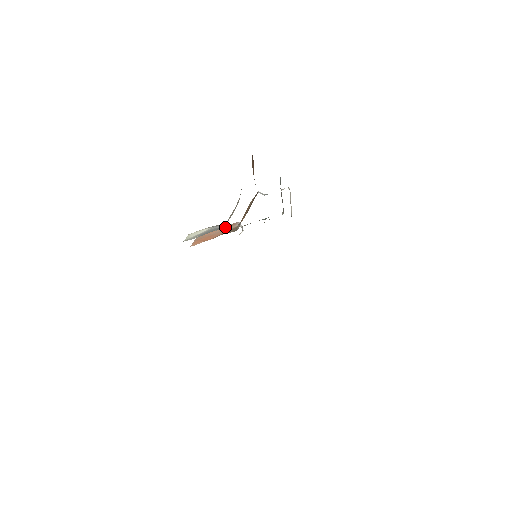
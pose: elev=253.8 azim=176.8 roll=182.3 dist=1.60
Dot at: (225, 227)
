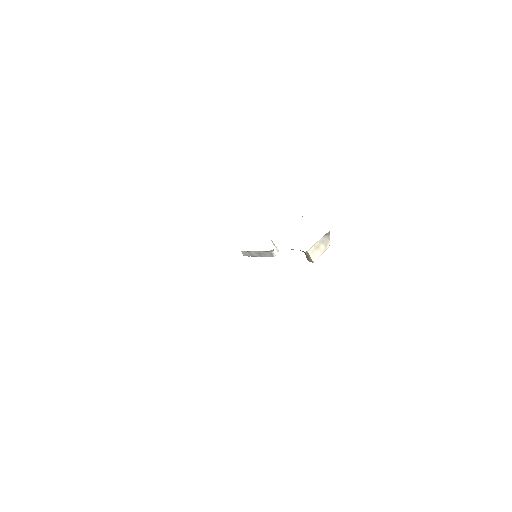
Dot at: occluded
